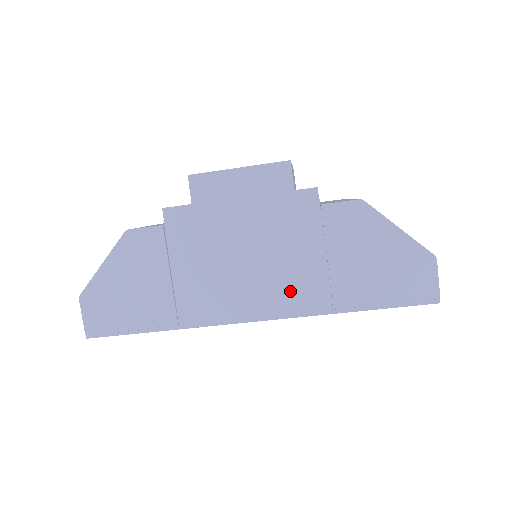
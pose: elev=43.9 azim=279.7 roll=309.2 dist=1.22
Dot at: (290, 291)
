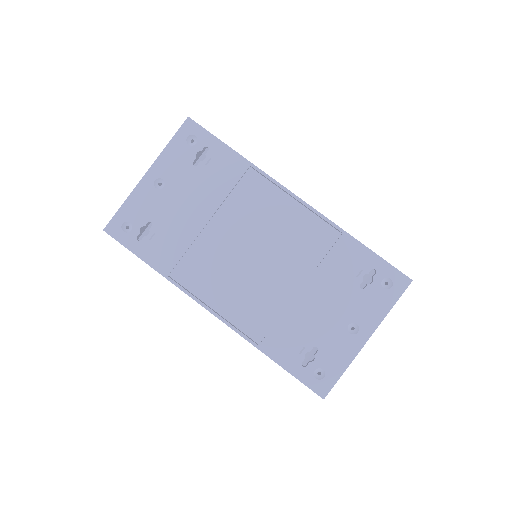
Dot at: occluded
